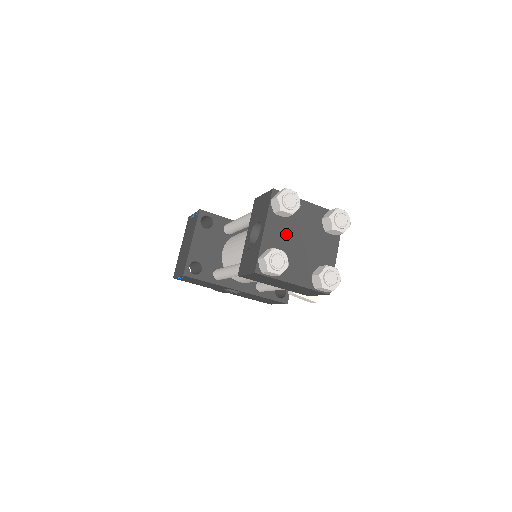
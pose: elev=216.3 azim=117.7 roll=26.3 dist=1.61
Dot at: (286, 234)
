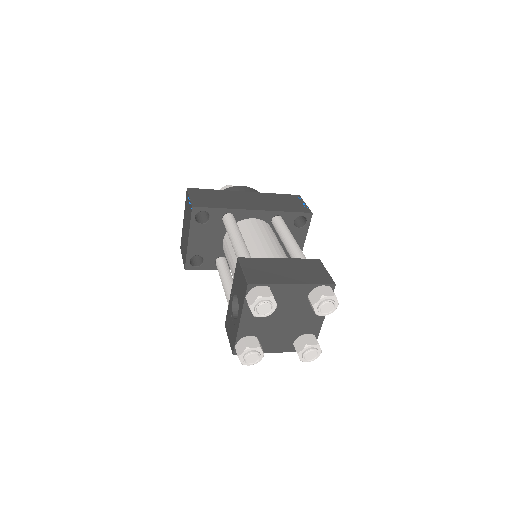
Dot at: (265, 318)
